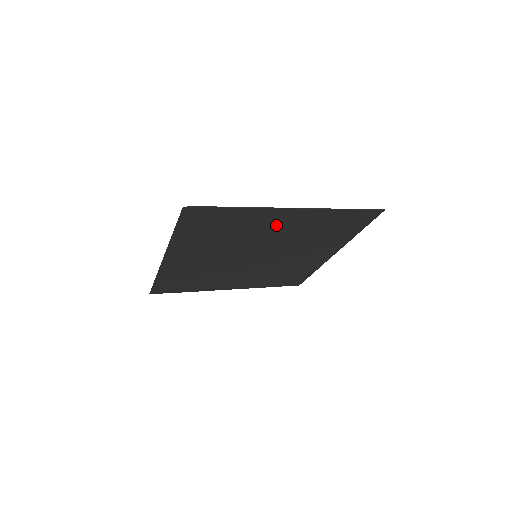
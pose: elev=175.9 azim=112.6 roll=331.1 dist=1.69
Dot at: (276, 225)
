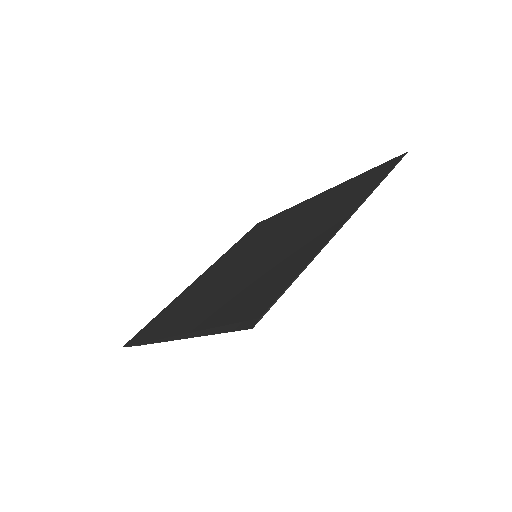
Dot at: (309, 238)
